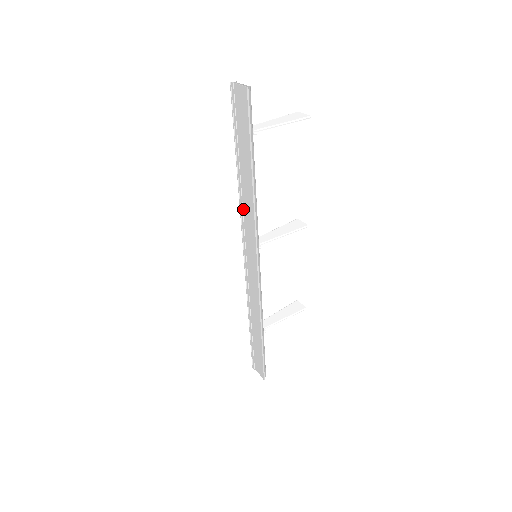
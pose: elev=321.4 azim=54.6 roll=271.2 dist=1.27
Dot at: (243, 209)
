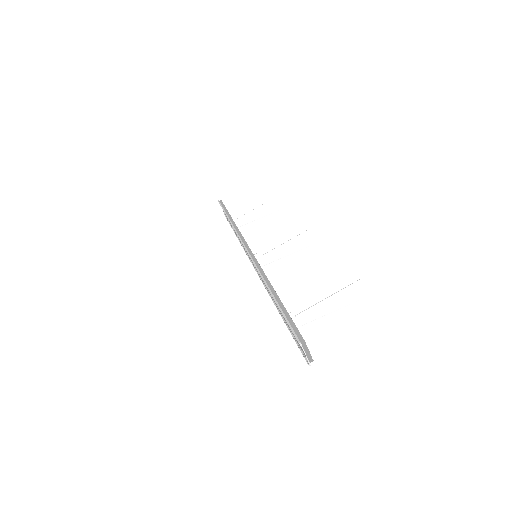
Dot at: occluded
